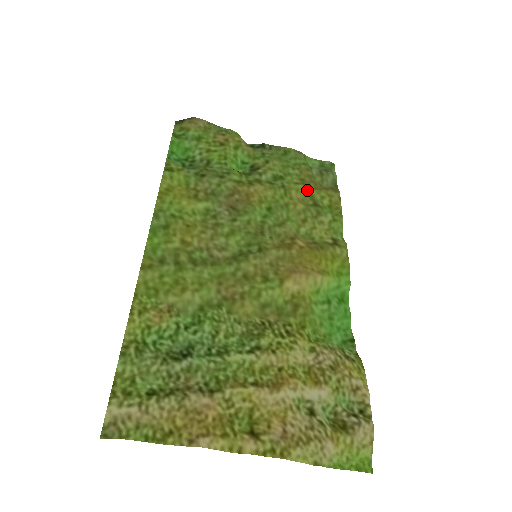
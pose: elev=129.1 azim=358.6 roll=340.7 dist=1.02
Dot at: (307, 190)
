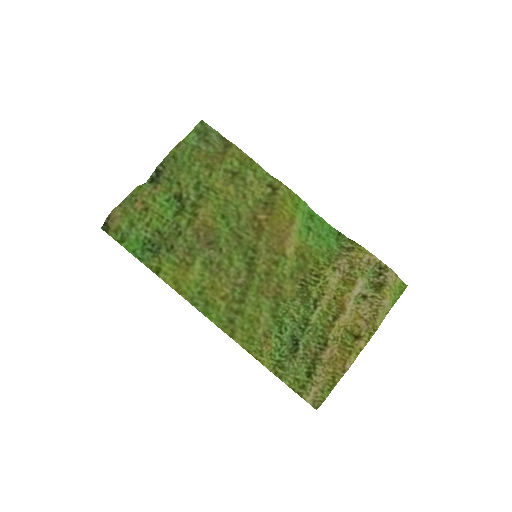
Dot at: (219, 170)
